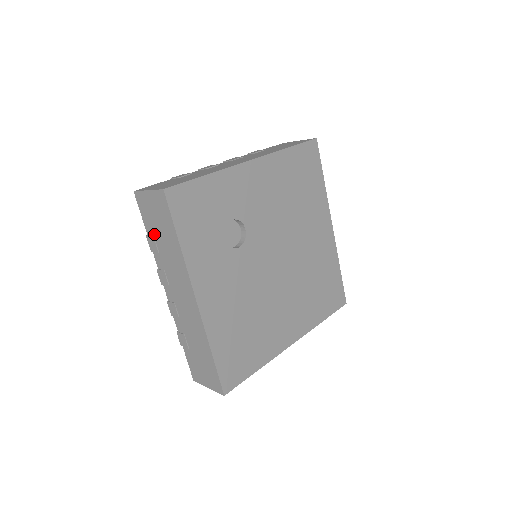
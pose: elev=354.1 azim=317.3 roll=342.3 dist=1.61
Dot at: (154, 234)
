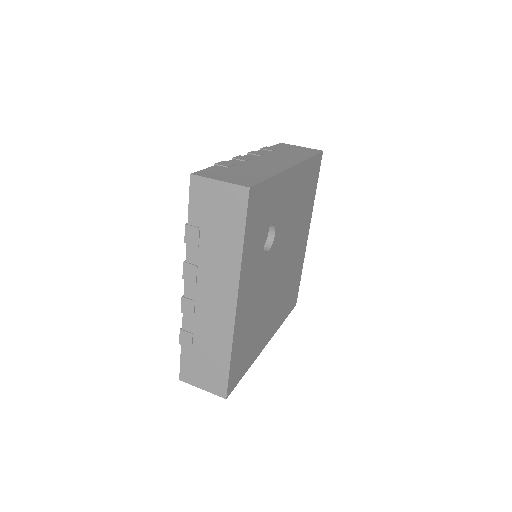
Dot at: (202, 226)
